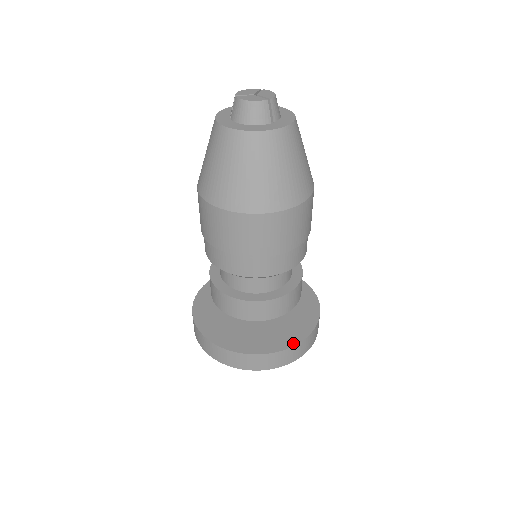
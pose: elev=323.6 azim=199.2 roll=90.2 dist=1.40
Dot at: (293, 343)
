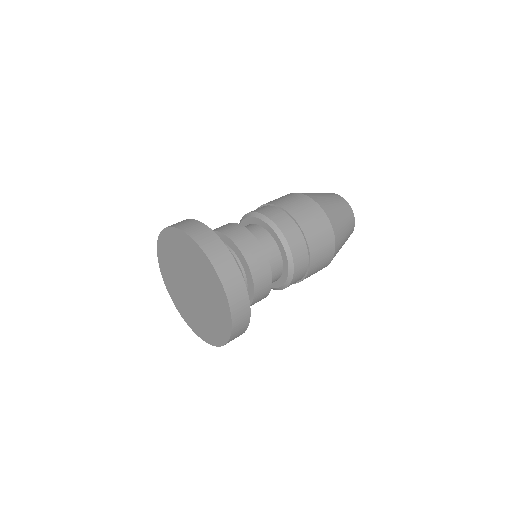
Dot at: (249, 312)
